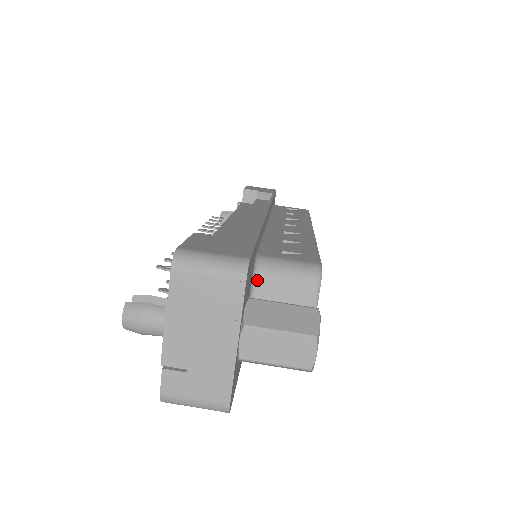
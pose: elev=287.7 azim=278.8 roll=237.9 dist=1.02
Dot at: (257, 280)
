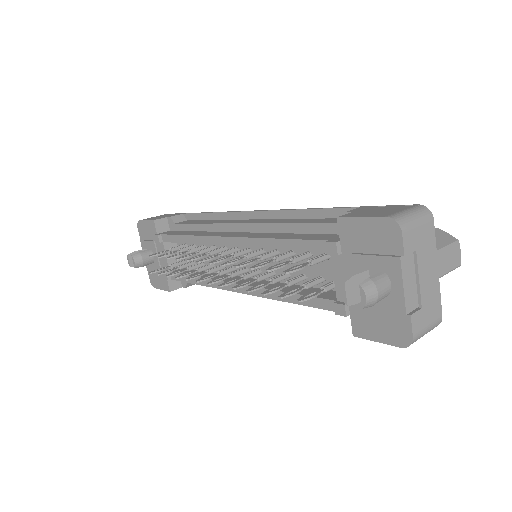
Dot at: occluded
